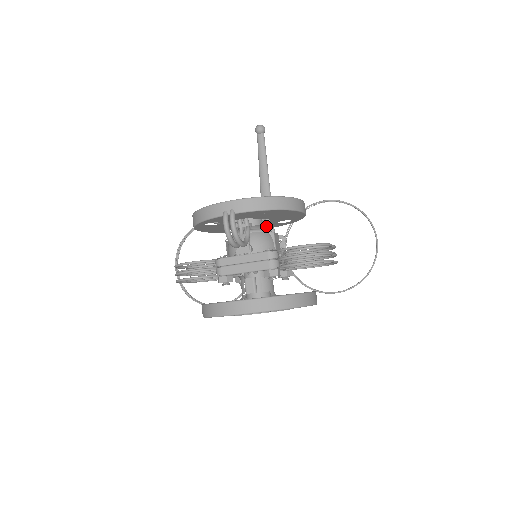
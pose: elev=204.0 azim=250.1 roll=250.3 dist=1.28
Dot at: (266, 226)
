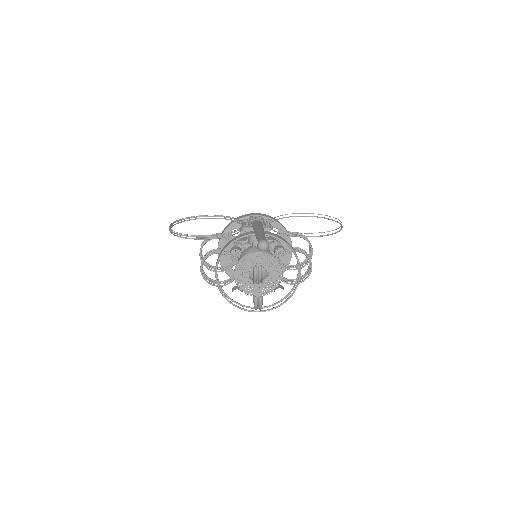
Dot at: (268, 265)
